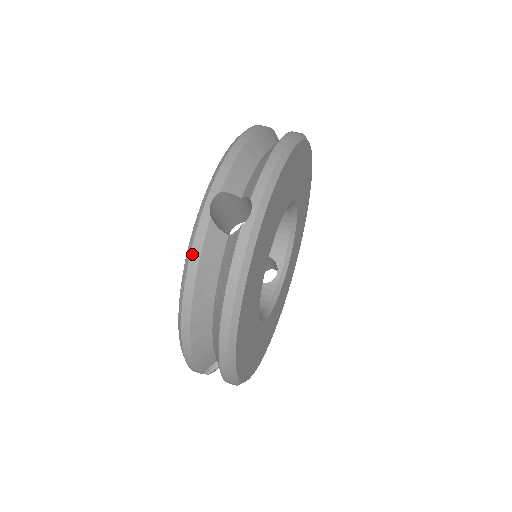
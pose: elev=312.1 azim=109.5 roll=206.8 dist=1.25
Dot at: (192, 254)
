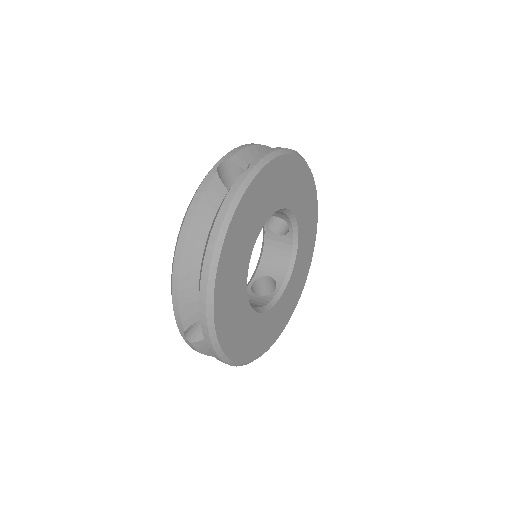
Dot at: (196, 194)
